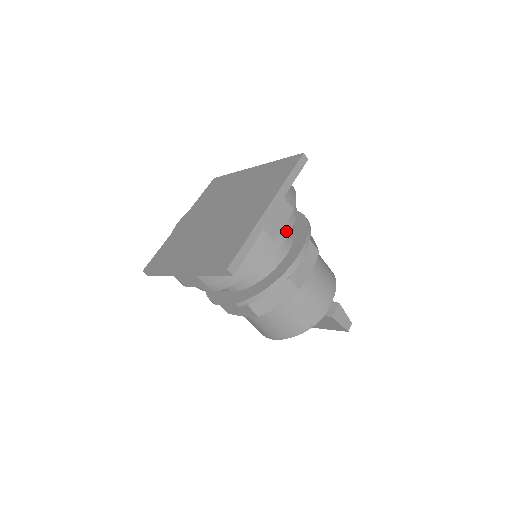
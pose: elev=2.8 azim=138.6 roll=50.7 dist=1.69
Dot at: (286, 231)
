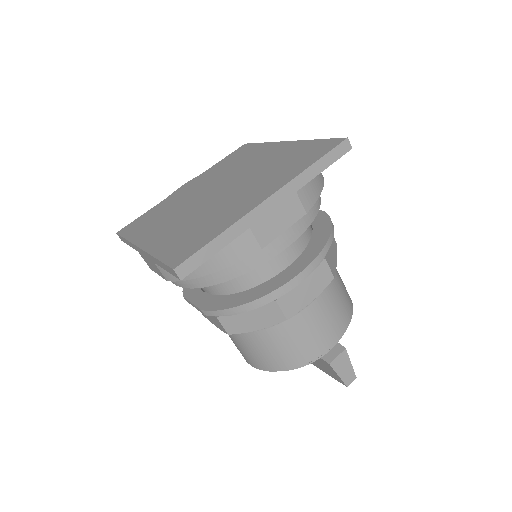
Dot at: (287, 239)
